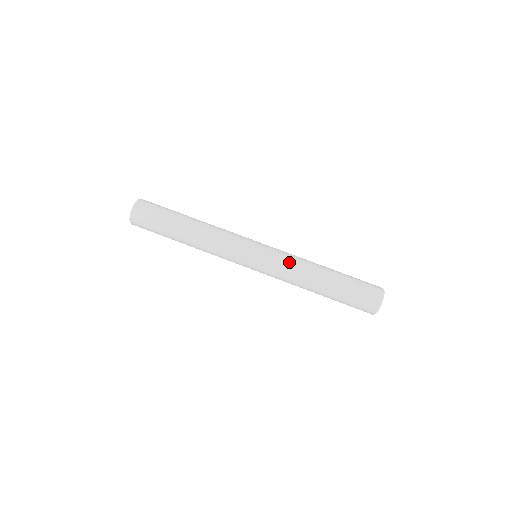
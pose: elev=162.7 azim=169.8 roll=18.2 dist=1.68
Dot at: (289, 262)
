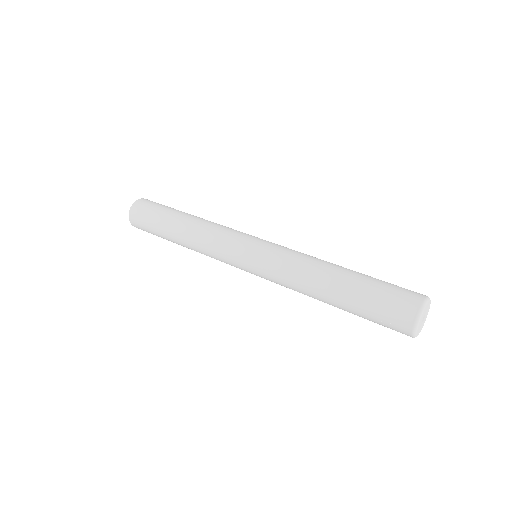
Dot at: (283, 271)
